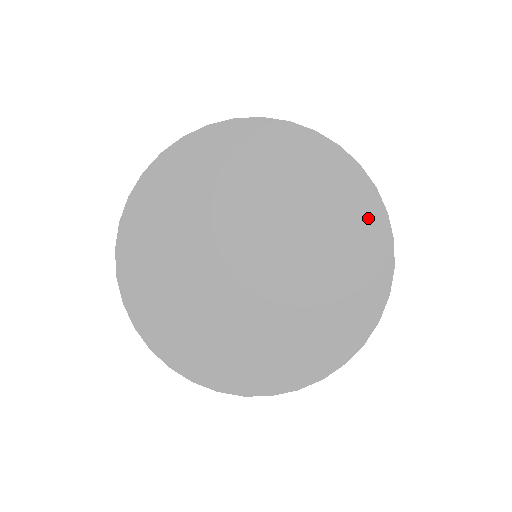
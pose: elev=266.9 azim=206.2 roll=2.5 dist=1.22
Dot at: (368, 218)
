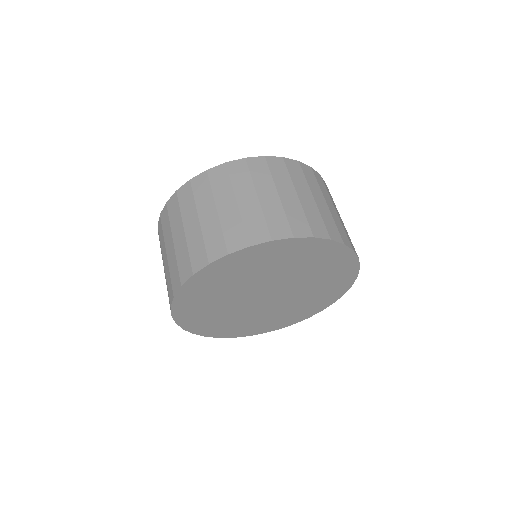
Dot at: (332, 252)
